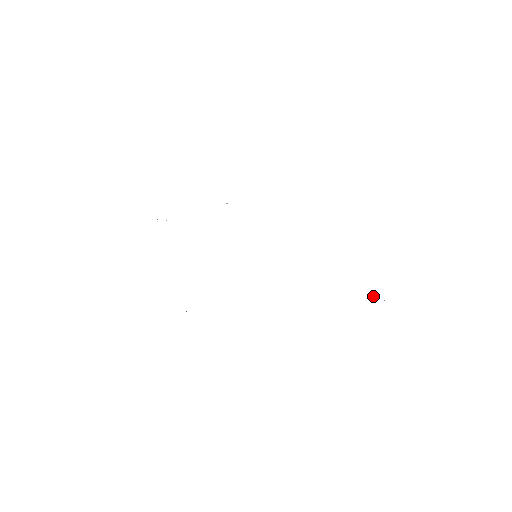
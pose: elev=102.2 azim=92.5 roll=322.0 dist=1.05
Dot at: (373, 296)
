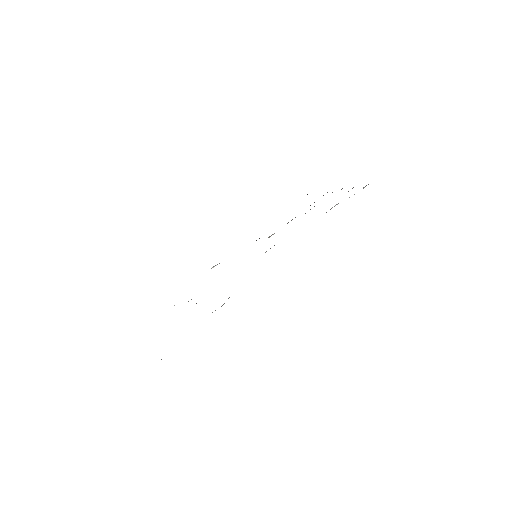
Dot at: (349, 197)
